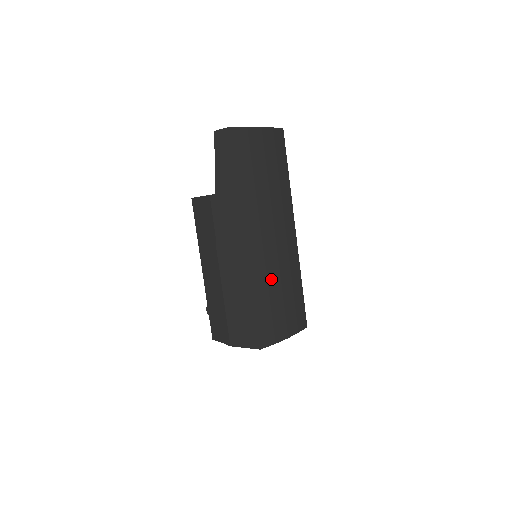
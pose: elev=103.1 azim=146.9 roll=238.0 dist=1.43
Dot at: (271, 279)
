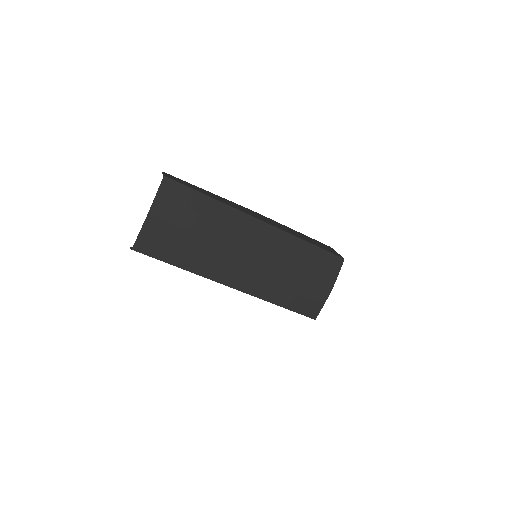
Dot at: (277, 281)
